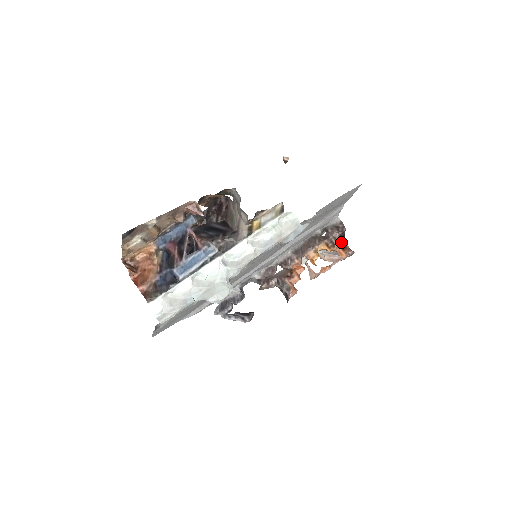
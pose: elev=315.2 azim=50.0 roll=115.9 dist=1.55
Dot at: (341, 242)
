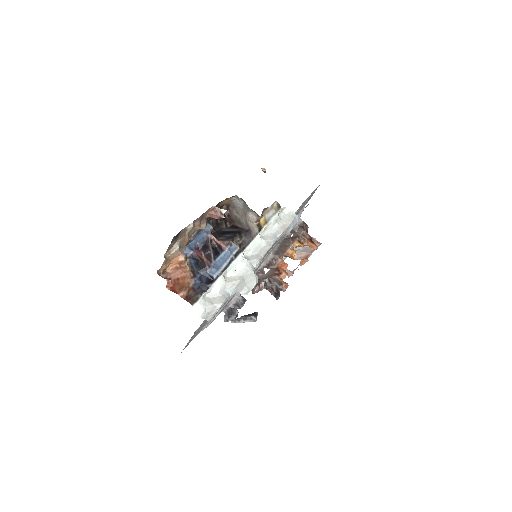
Dot at: (309, 238)
